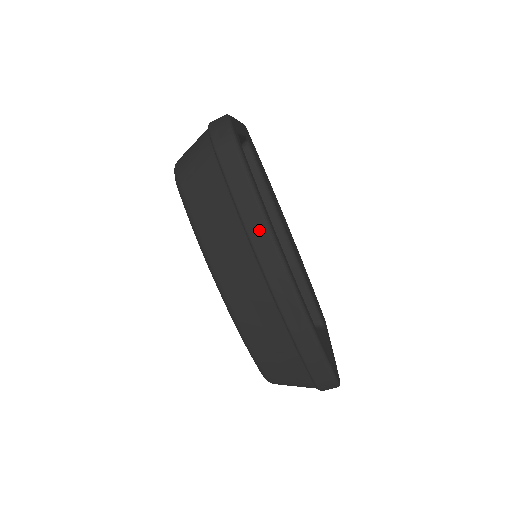
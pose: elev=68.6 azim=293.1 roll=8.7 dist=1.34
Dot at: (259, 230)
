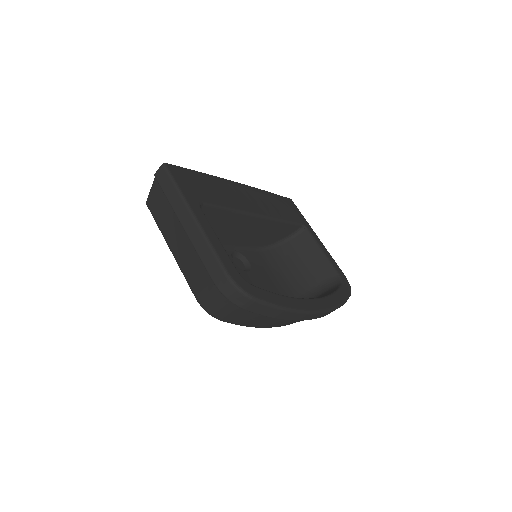
Dot at: (298, 317)
